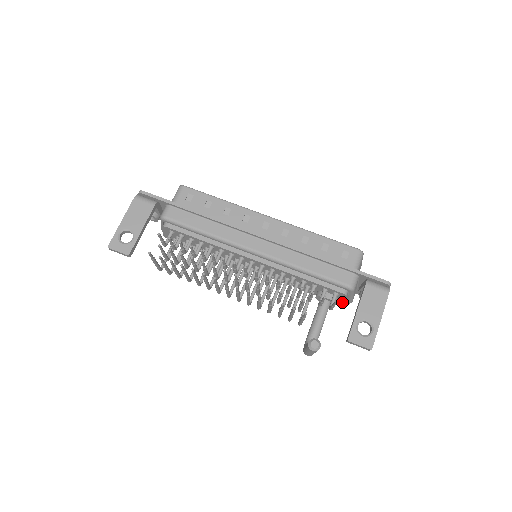
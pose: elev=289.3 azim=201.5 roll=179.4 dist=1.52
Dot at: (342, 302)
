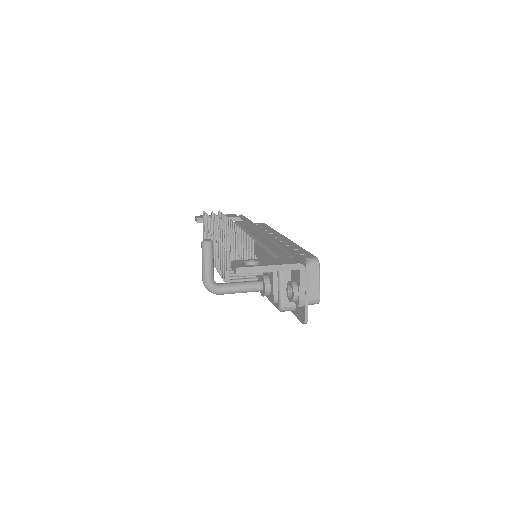
Dot at: (273, 294)
